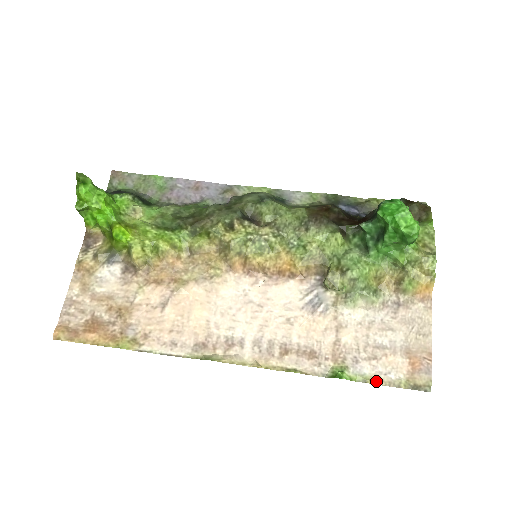
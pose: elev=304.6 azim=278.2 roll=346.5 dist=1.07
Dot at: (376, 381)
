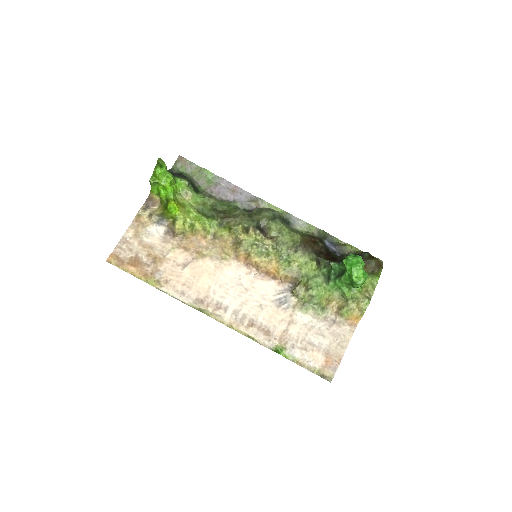
Dot at: (300, 363)
